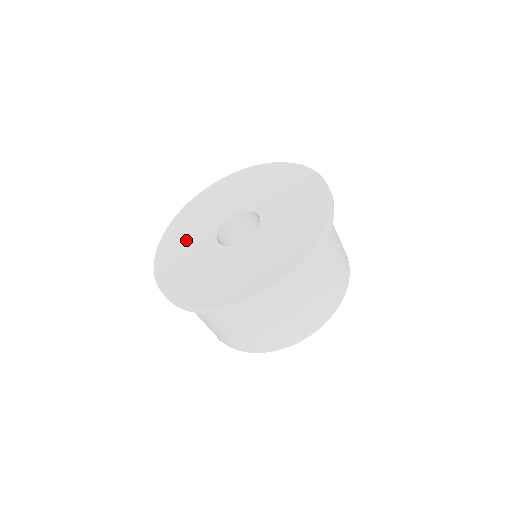
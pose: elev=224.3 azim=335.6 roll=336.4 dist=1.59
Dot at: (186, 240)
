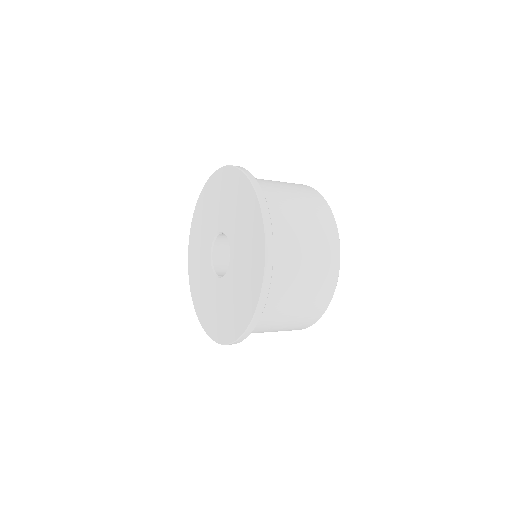
Dot at: (200, 236)
